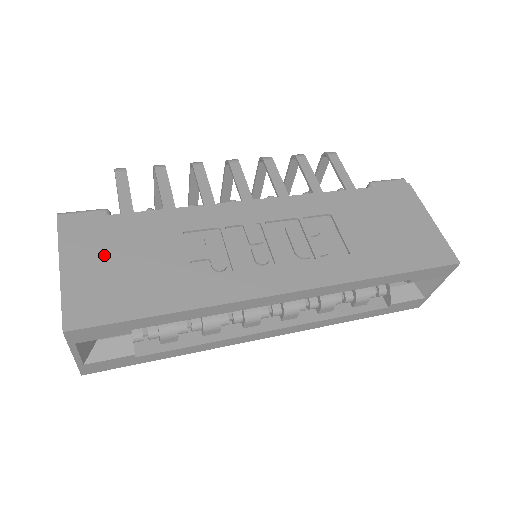
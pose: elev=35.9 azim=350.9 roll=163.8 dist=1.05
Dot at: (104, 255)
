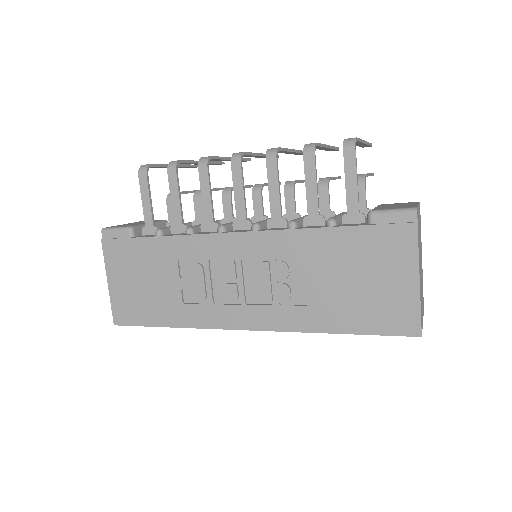
Dot at: (130, 274)
